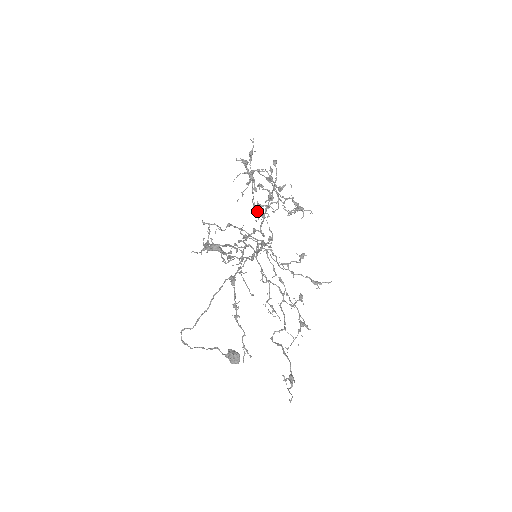
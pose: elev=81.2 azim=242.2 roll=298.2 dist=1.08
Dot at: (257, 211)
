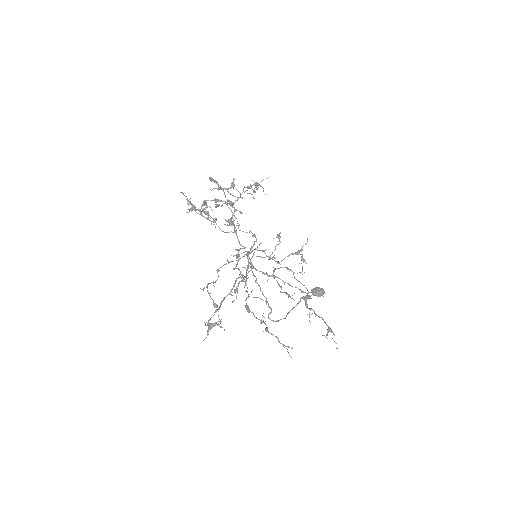
Dot at: (229, 232)
